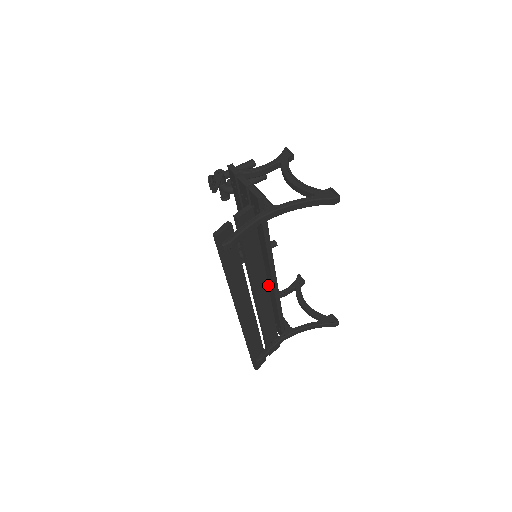
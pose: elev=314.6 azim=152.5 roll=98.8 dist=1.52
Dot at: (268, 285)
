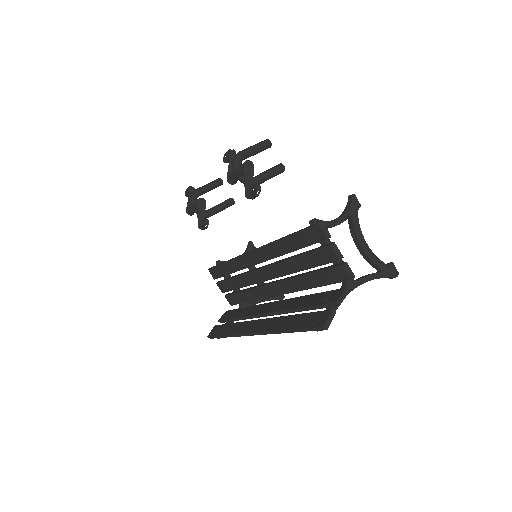
Dot at: (264, 288)
